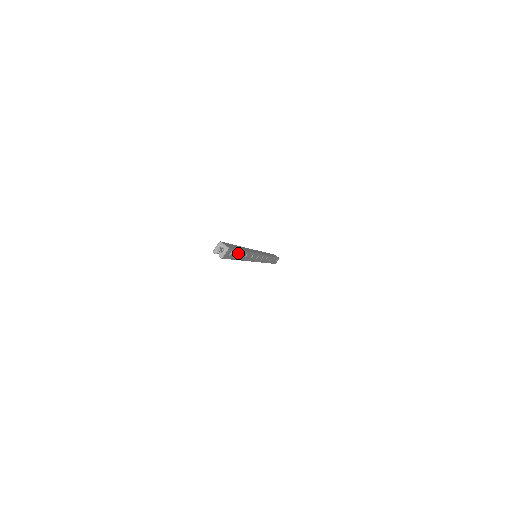
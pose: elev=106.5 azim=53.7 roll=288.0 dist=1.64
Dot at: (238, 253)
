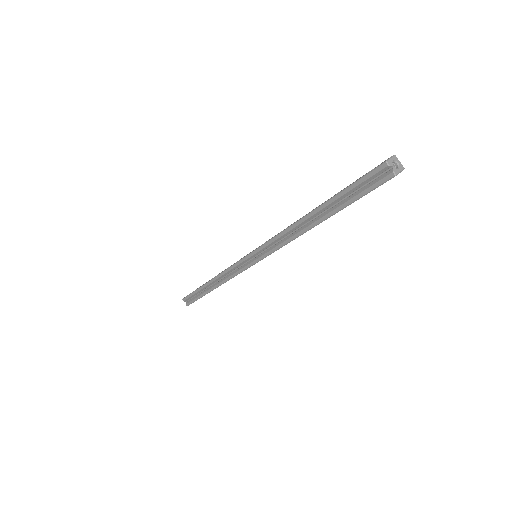
Dot at: occluded
